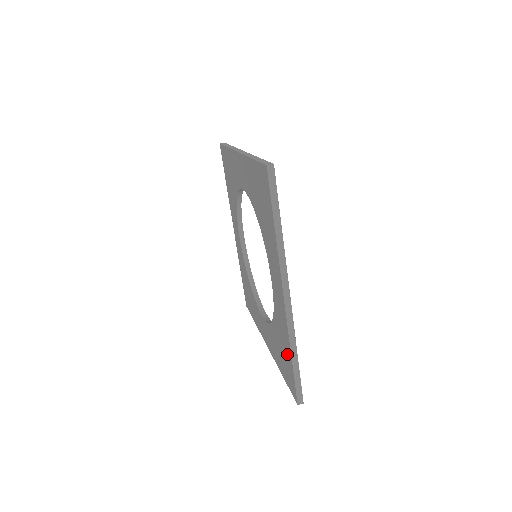
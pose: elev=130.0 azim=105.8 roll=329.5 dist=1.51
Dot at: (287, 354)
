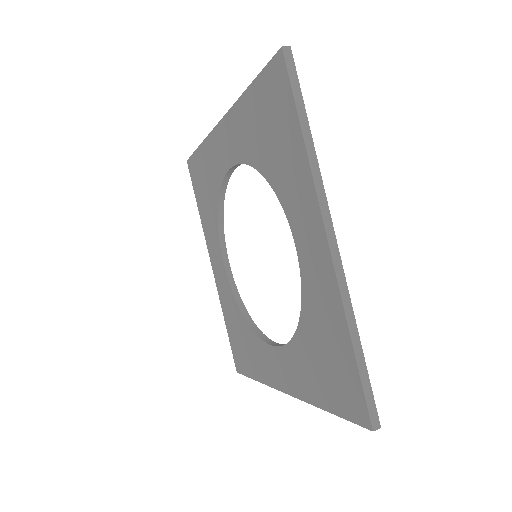
Dot at: (339, 347)
